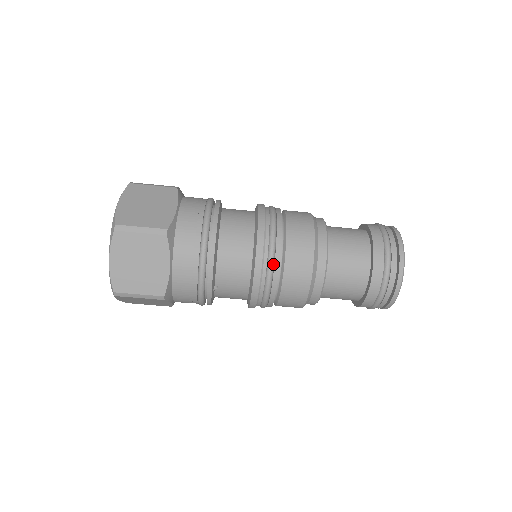
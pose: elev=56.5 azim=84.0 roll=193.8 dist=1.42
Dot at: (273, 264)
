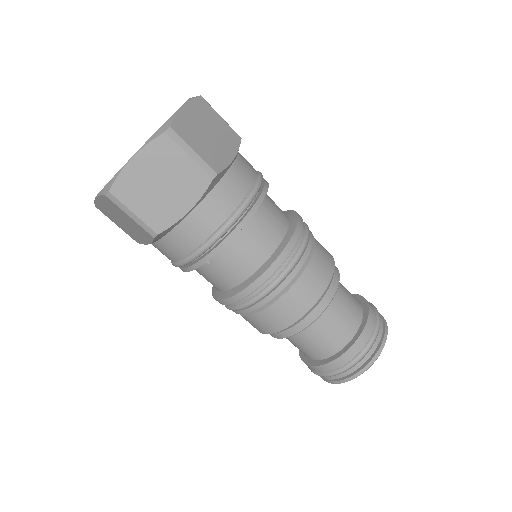
Dot at: (282, 280)
